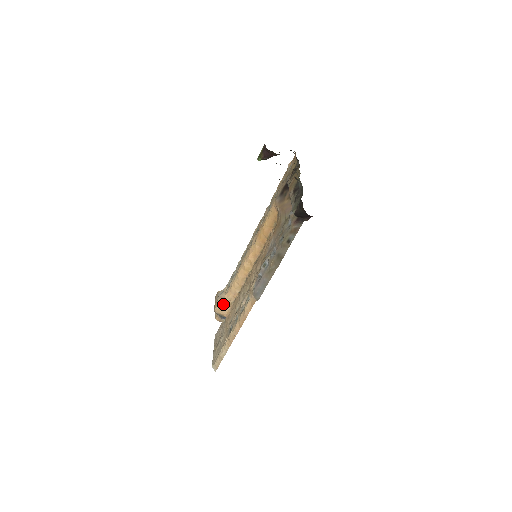
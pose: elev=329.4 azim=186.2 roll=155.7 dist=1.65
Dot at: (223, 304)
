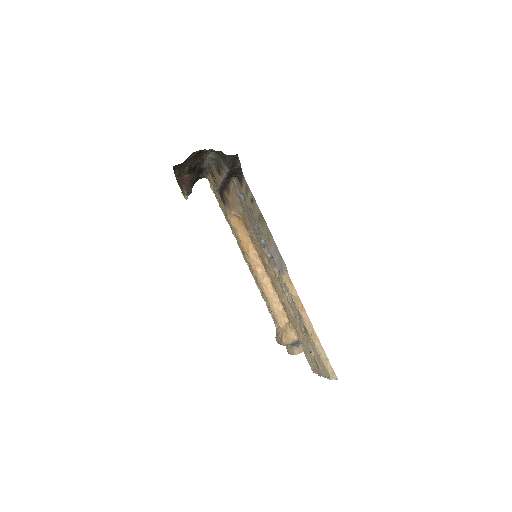
Dot at: (284, 332)
